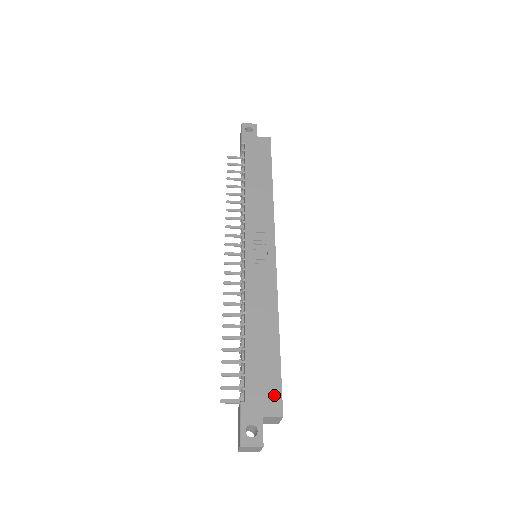
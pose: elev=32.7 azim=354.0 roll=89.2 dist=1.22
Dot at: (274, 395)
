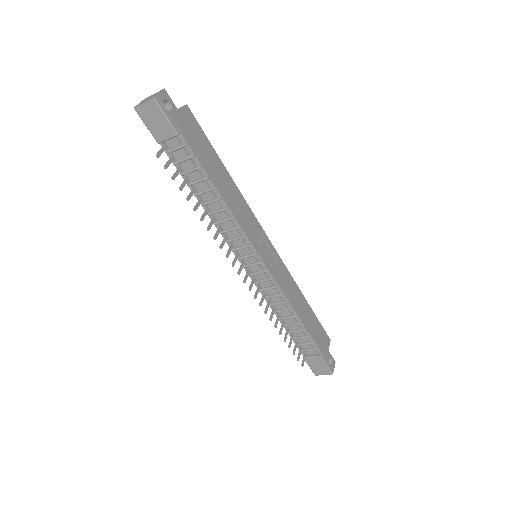
Dot at: (324, 335)
